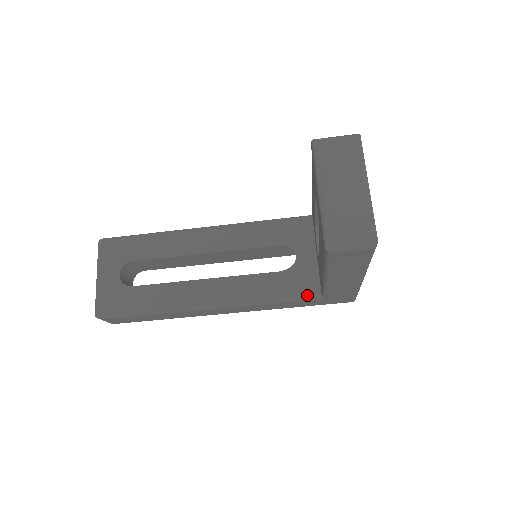
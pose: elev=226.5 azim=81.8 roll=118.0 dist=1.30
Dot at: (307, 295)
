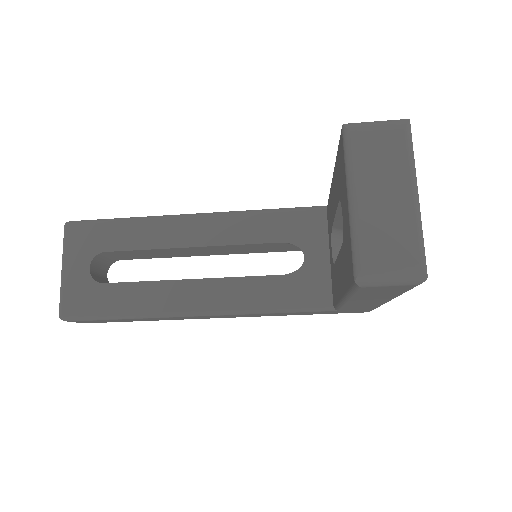
Dot at: (316, 306)
